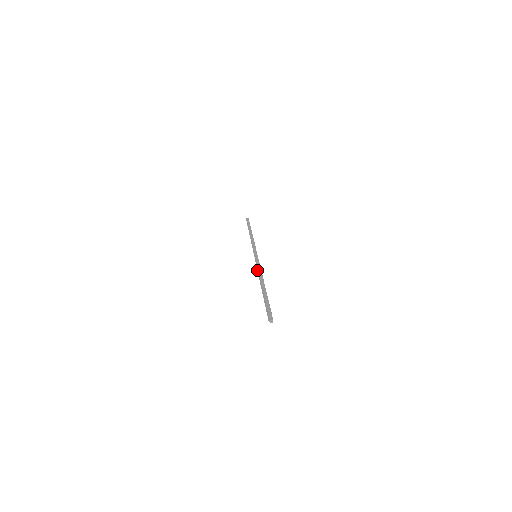
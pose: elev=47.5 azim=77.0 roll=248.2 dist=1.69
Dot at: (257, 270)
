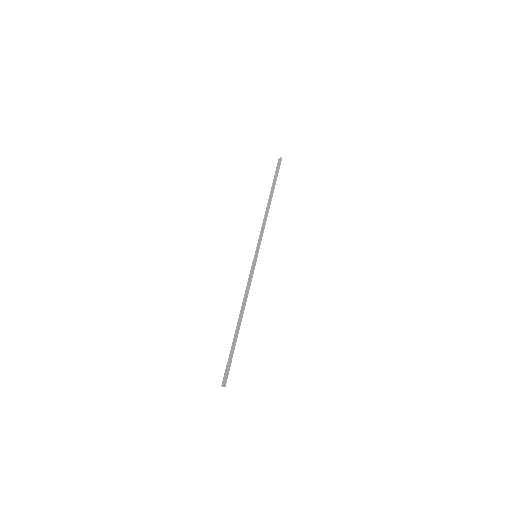
Dot at: (246, 288)
